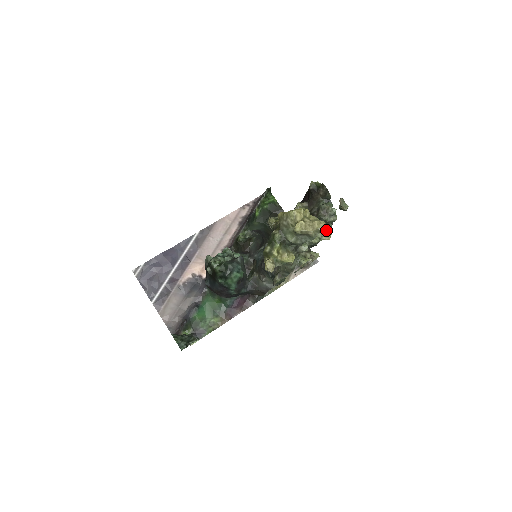
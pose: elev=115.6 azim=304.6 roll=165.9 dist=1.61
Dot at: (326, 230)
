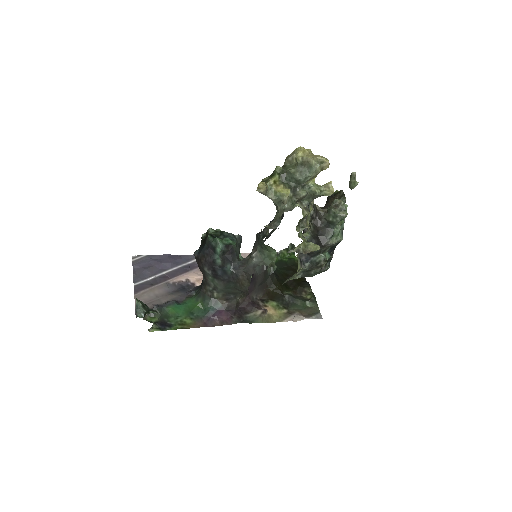
Dot at: (329, 183)
